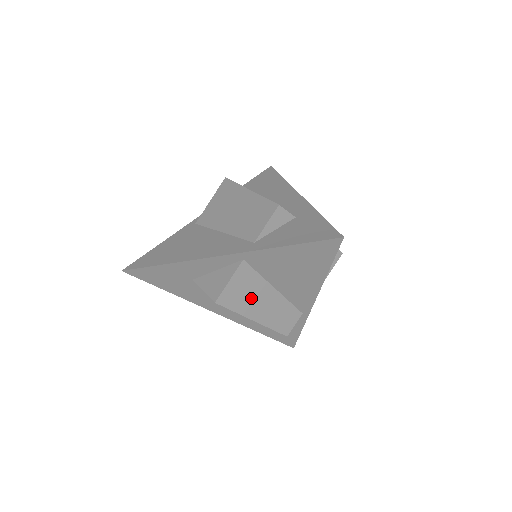
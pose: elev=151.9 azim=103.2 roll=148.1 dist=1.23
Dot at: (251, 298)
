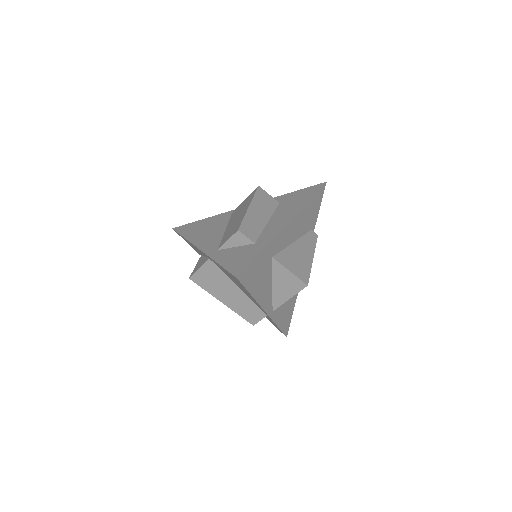
Dot at: (218, 286)
